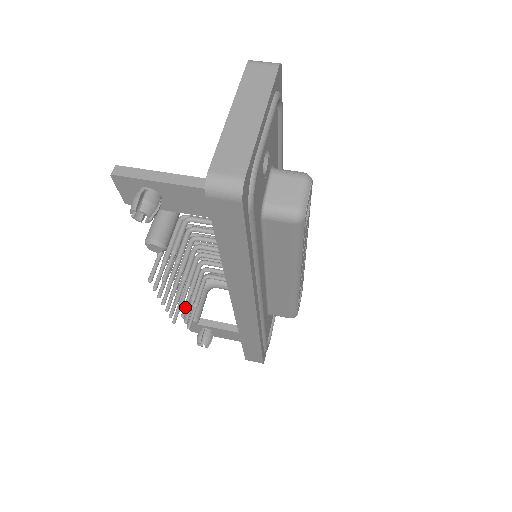
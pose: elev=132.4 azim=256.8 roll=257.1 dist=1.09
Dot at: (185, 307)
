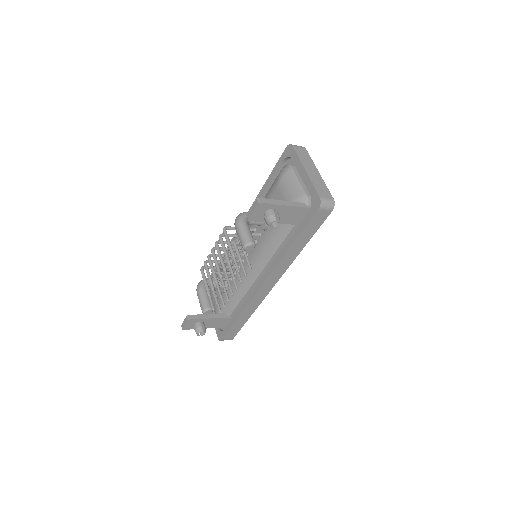
Dot at: (227, 295)
